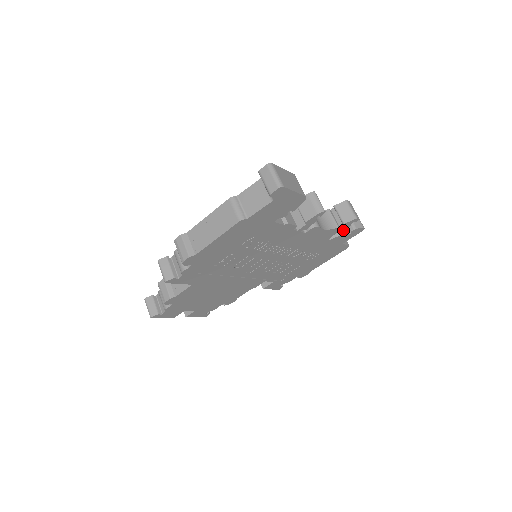
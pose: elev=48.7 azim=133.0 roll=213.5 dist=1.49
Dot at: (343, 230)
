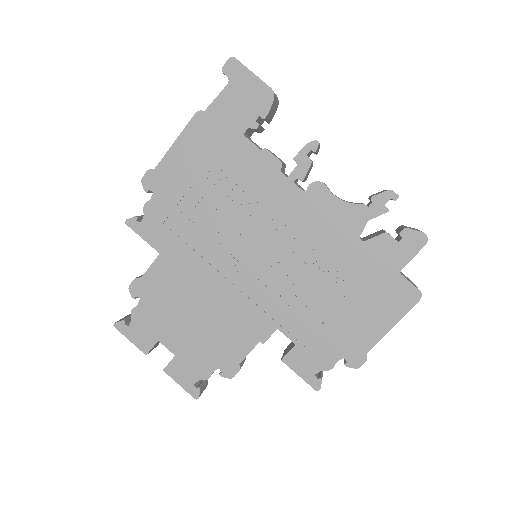
Dot at: (386, 232)
